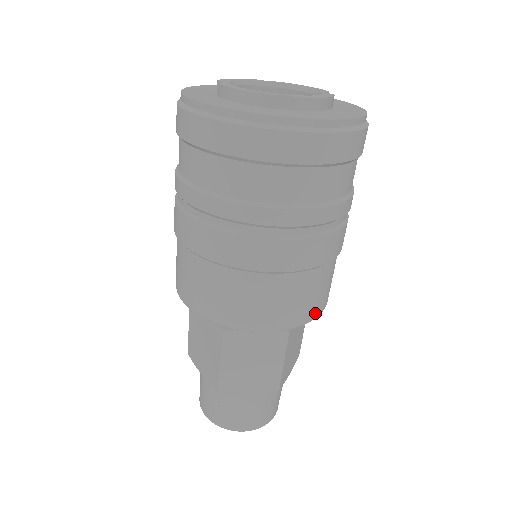
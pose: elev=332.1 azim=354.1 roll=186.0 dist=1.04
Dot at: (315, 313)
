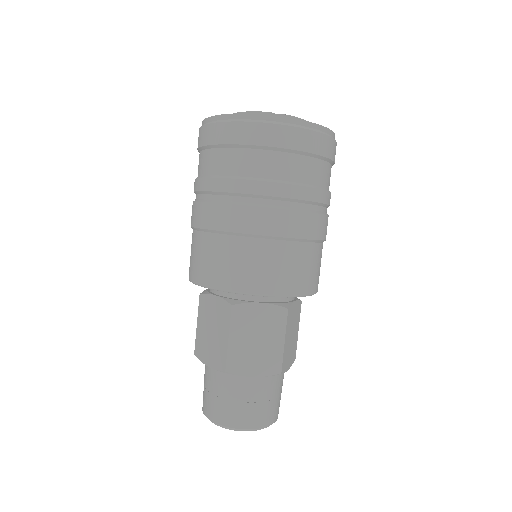
Dot at: (309, 289)
